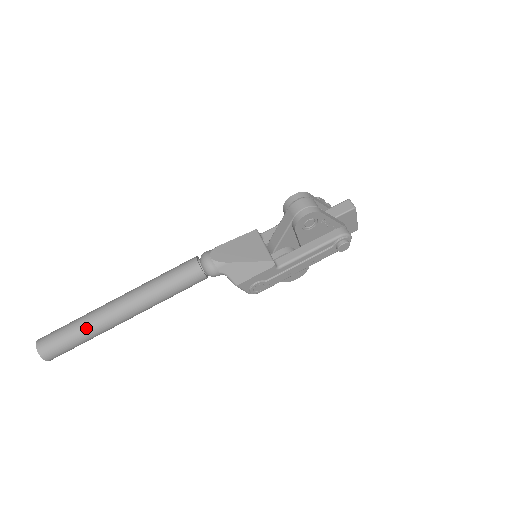
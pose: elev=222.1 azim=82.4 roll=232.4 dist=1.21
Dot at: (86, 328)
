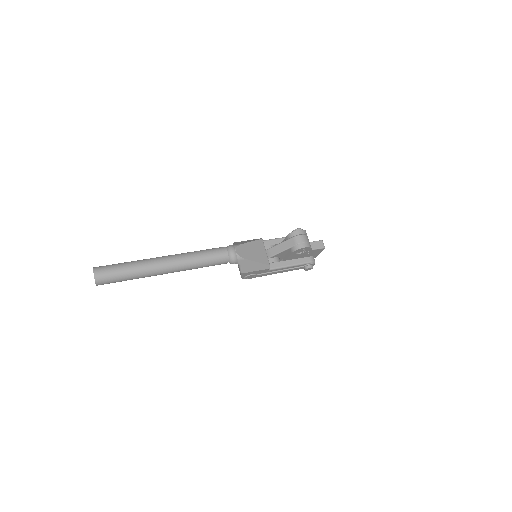
Dot at: (137, 272)
